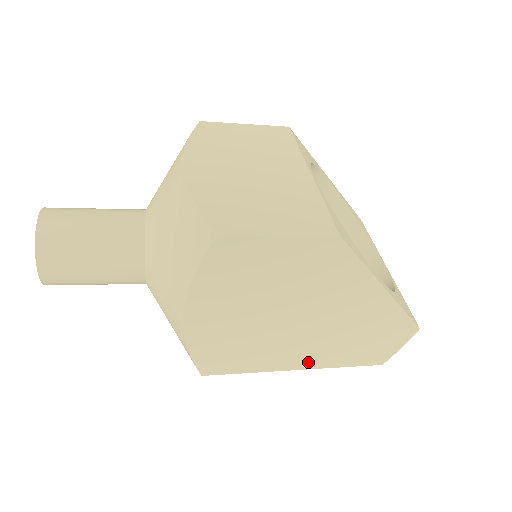
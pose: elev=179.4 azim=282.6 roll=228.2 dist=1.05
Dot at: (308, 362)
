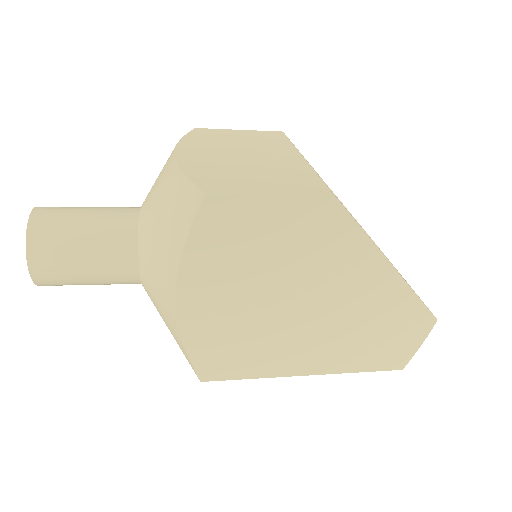
Dot at: (318, 364)
